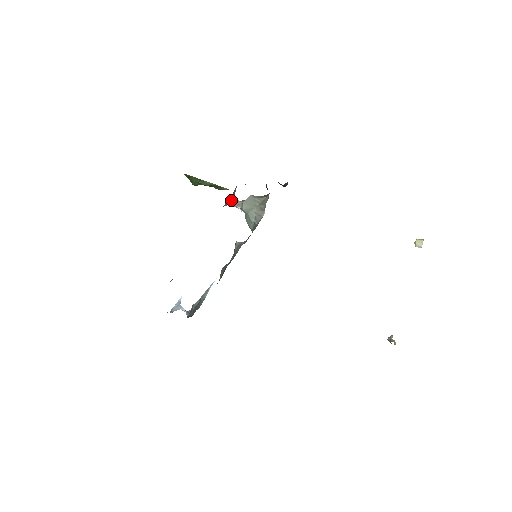
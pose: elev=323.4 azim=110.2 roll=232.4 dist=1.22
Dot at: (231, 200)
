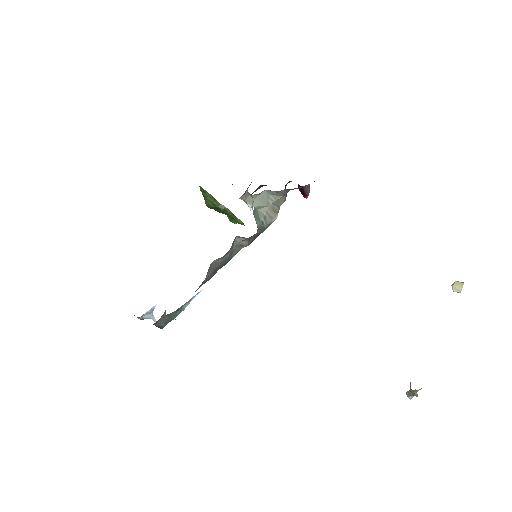
Dot at: (242, 196)
